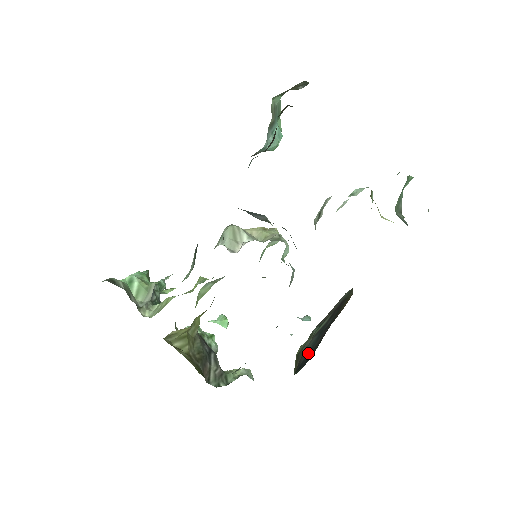
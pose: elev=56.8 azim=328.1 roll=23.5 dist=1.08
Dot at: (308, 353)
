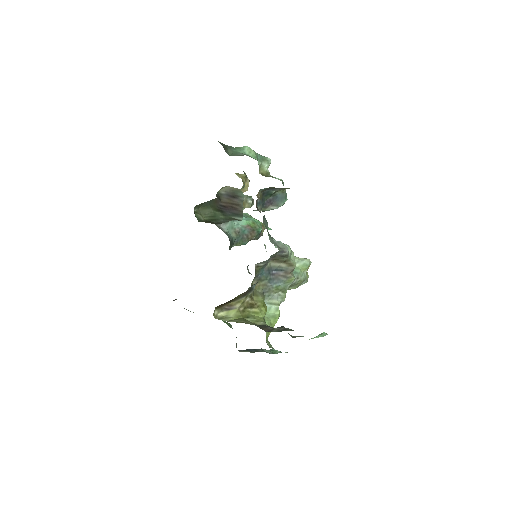
Dot at: (210, 214)
